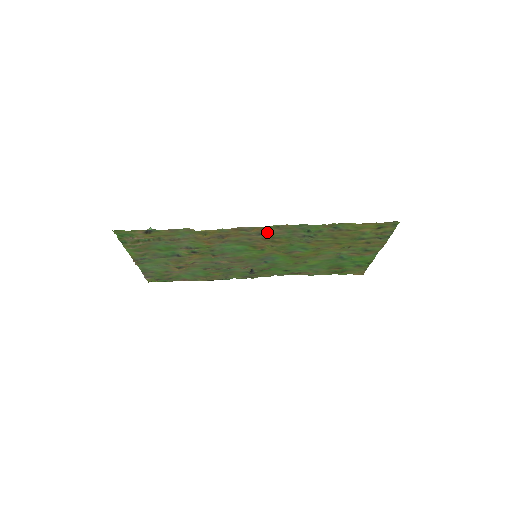
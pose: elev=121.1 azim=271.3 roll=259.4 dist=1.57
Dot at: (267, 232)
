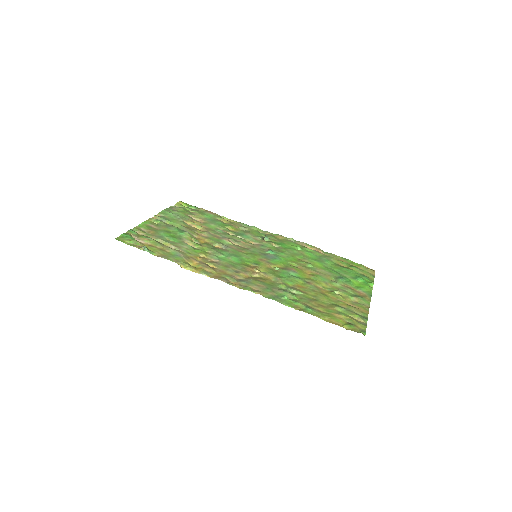
Dot at: (247, 282)
